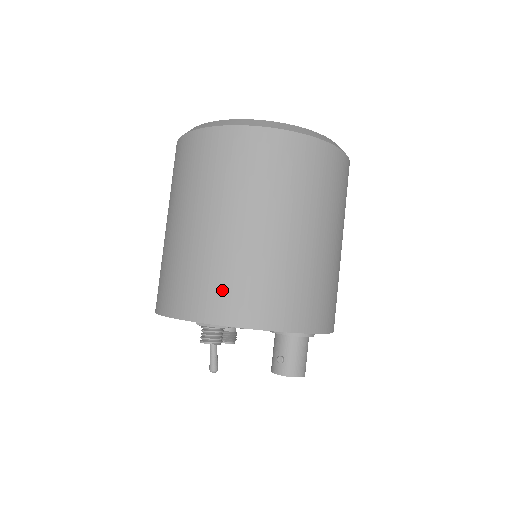
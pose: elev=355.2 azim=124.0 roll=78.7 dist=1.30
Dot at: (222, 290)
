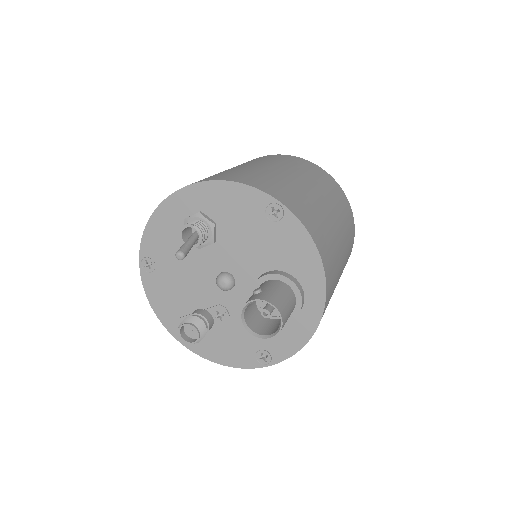
Dot at: (227, 174)
